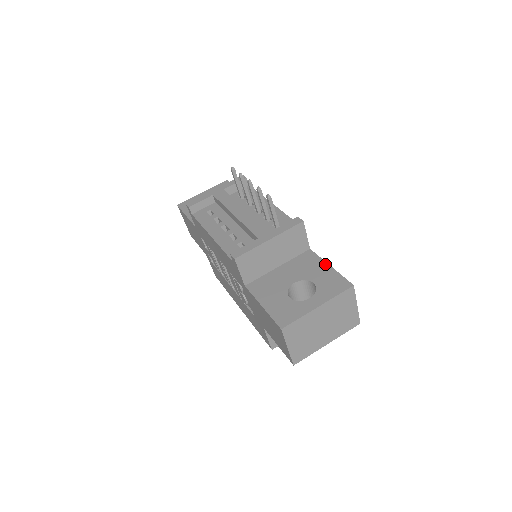
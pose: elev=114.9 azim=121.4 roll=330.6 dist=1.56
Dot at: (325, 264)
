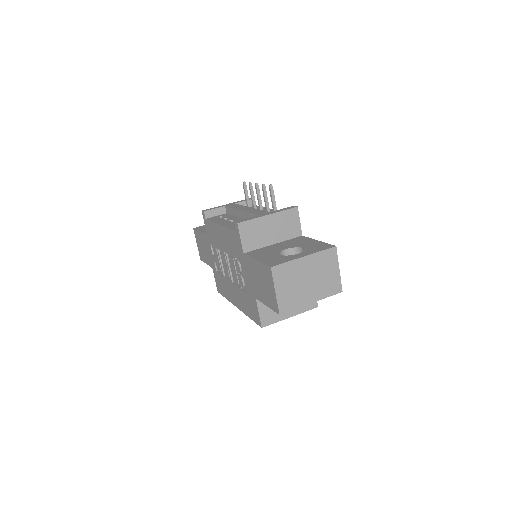
Dot at: (314, 240)
